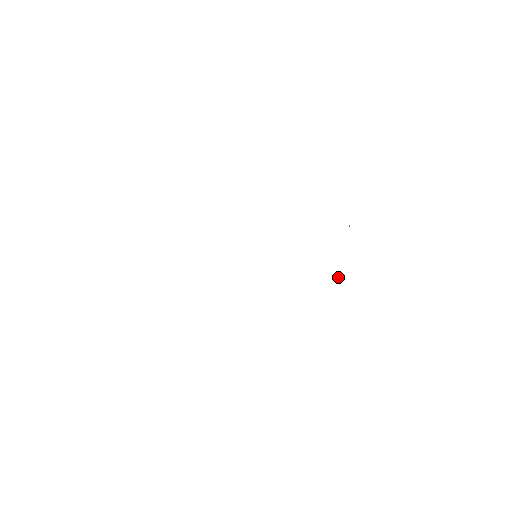
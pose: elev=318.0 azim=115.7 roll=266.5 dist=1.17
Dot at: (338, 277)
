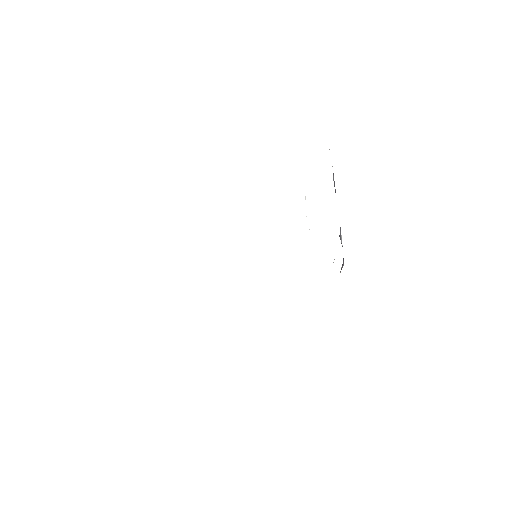
Dot at: occluded
